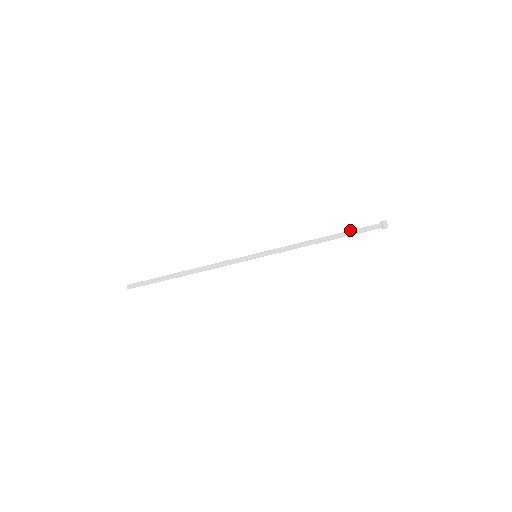
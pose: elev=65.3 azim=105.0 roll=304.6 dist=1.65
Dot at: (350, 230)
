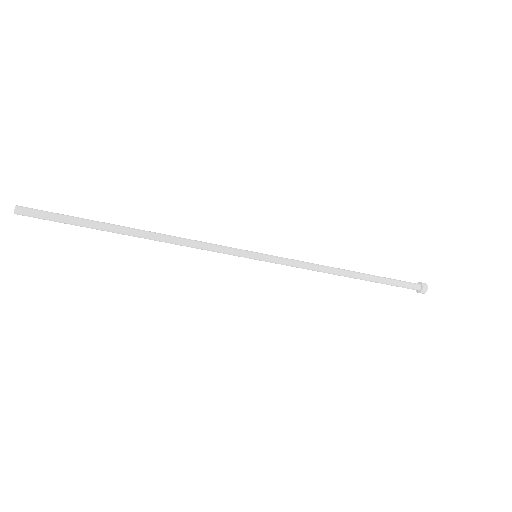
Dot at: occluded
